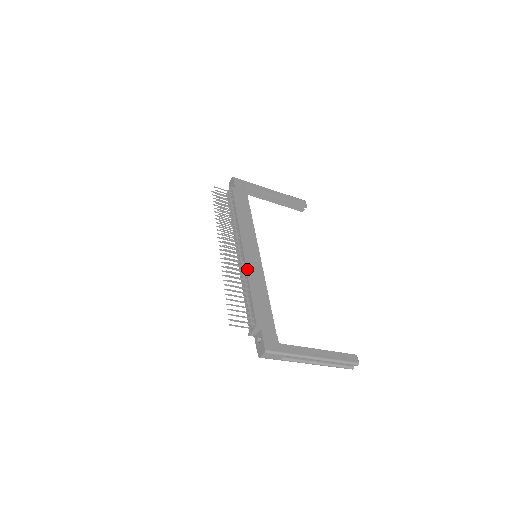
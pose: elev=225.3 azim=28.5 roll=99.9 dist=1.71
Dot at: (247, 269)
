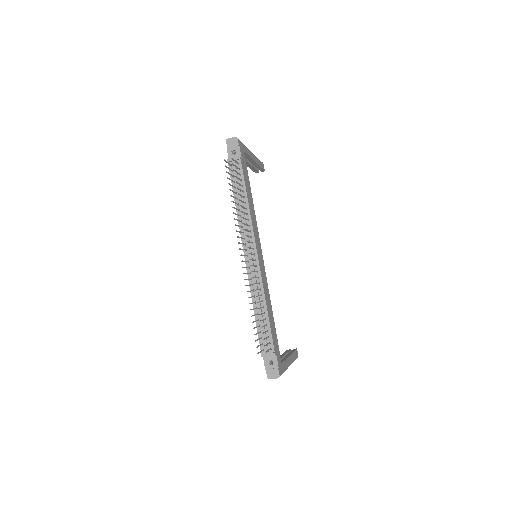
Dot at: (263, 283)
